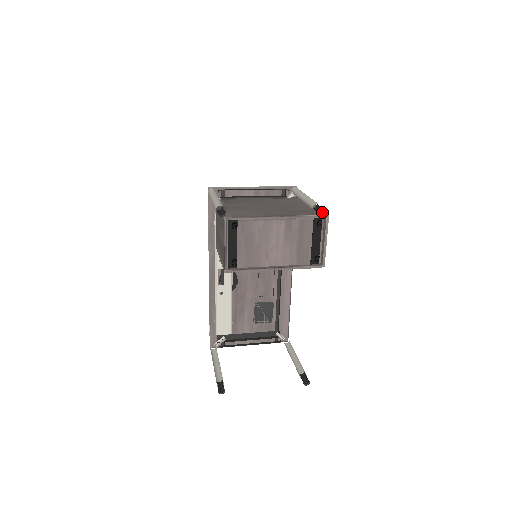
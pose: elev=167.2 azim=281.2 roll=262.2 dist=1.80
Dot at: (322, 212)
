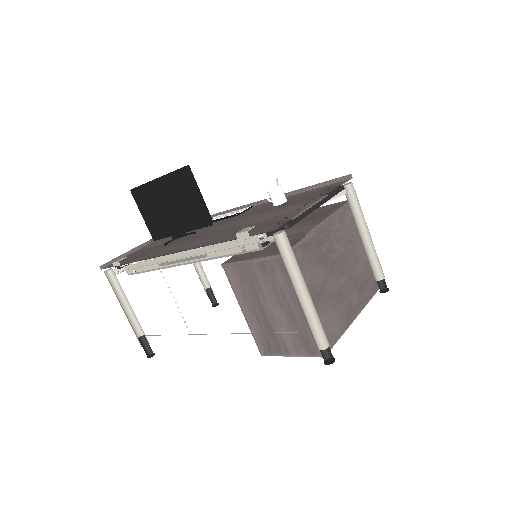
Dot at: (383, 289)
